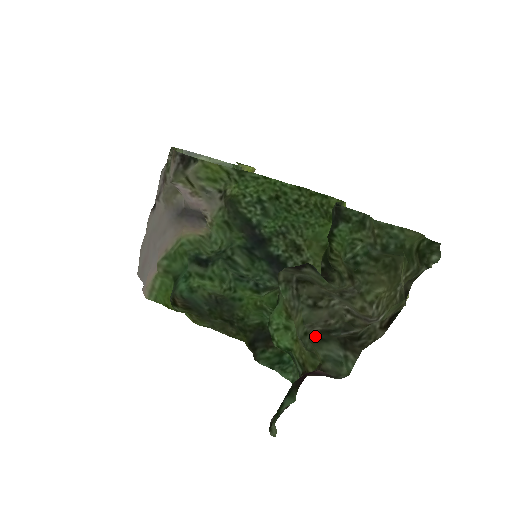
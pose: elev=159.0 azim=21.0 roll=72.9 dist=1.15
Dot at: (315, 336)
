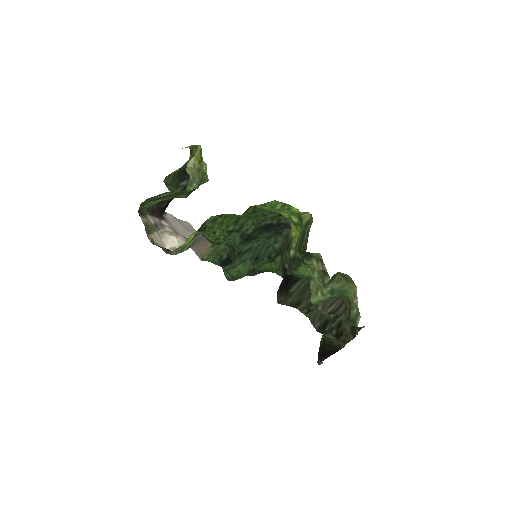
Dot at: (318, 331)
